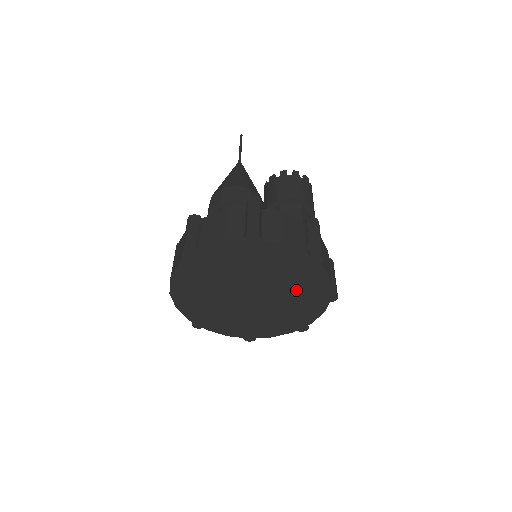
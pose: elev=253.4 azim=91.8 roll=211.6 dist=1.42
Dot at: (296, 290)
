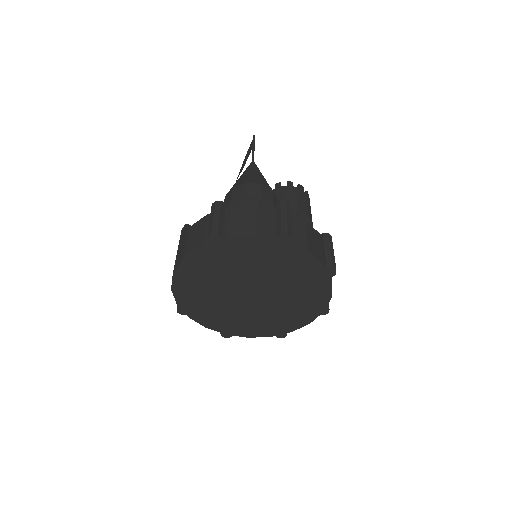
Dot at: (296, 297)
